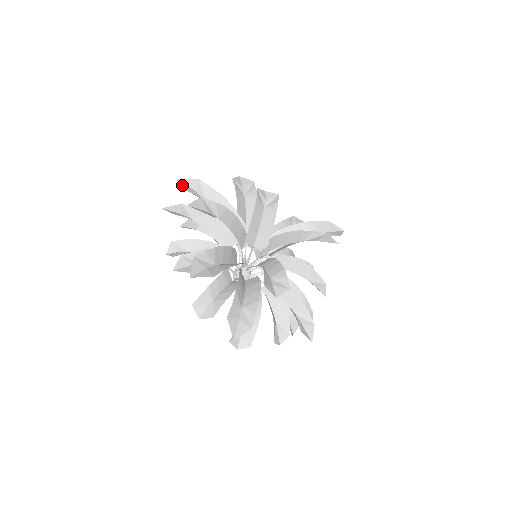
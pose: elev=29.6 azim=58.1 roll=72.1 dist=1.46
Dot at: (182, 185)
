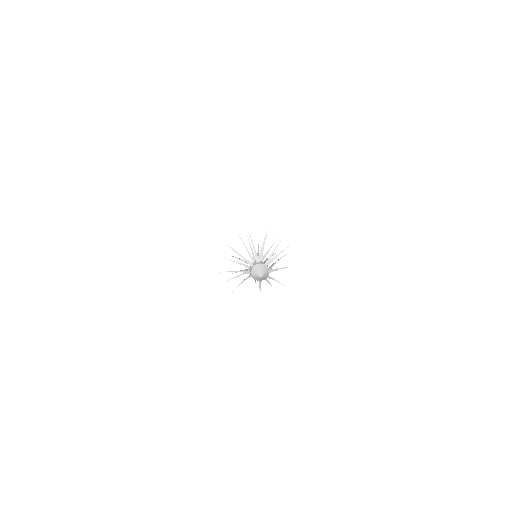
Dot at: occluded
